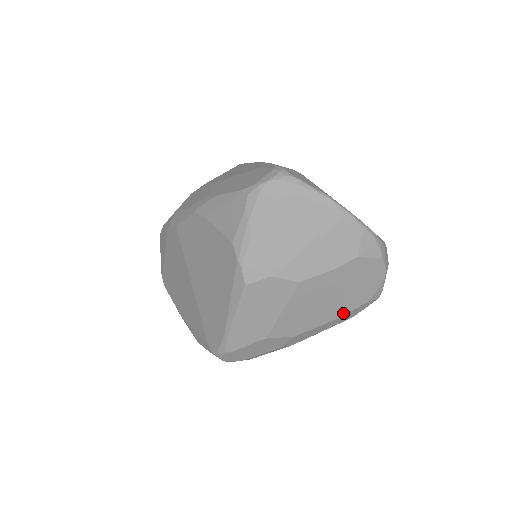
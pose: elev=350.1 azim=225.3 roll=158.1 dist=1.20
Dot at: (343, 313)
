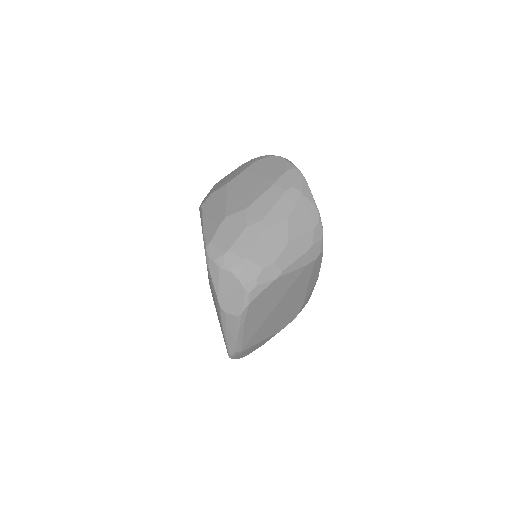
Dot at: (273, 183)
